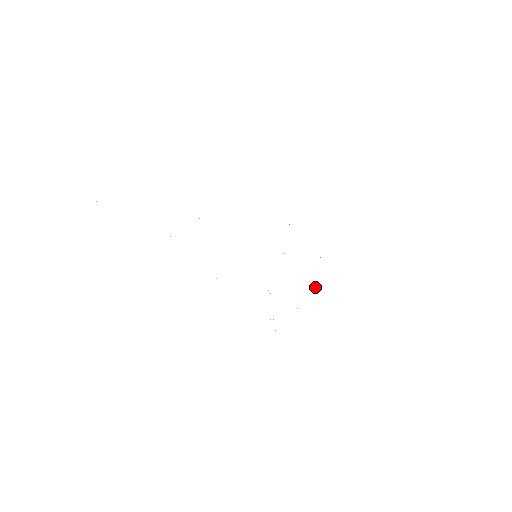
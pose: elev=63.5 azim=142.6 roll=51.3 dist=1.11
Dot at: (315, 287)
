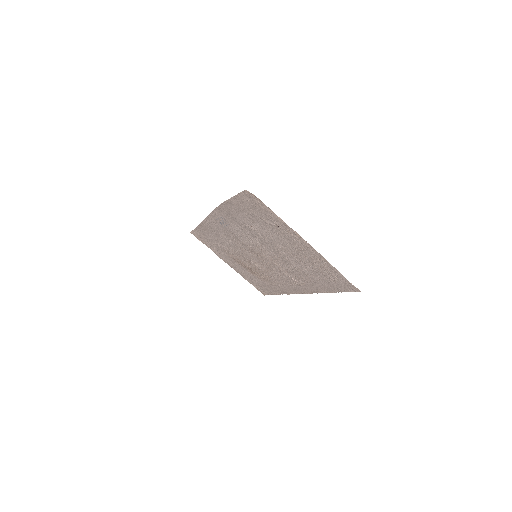
Dot at: (267, 280)
